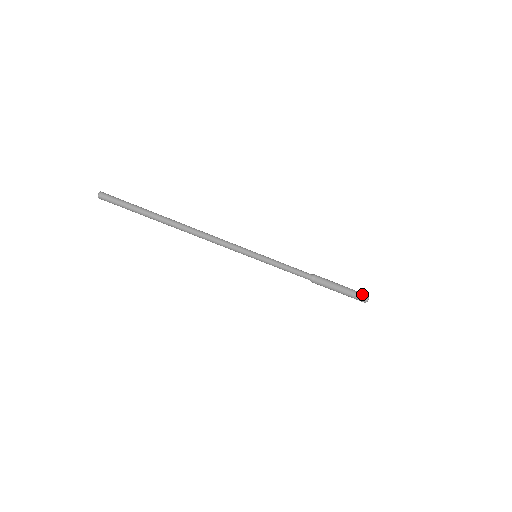
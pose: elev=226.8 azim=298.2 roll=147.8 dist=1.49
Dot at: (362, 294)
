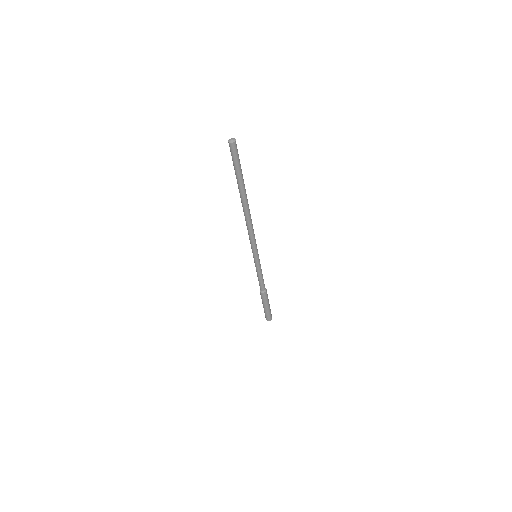
Dot at: (271, 314)
